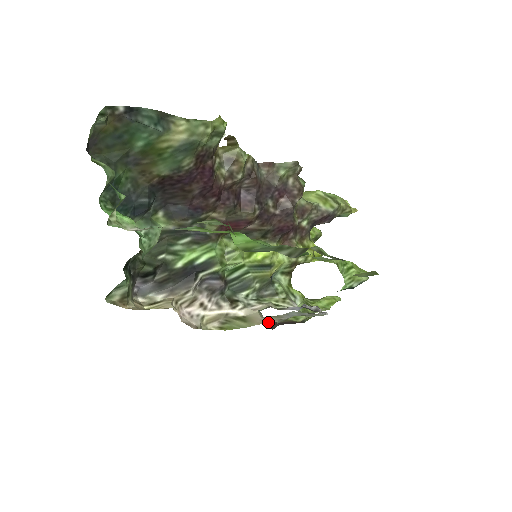
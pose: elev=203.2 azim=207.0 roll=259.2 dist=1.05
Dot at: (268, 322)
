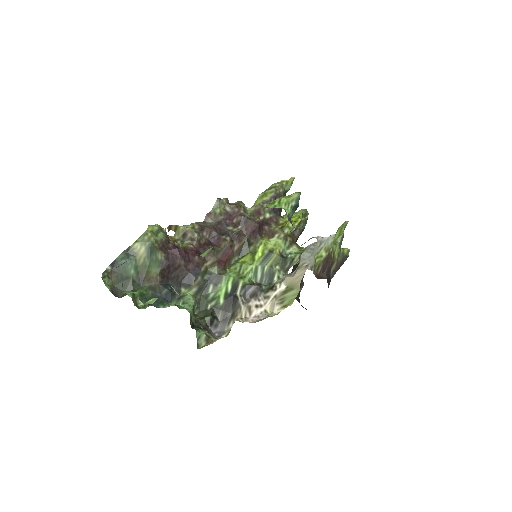
Dot at: (303, 275)
